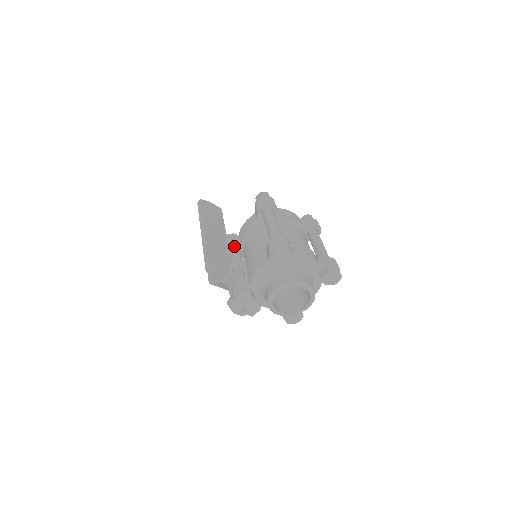
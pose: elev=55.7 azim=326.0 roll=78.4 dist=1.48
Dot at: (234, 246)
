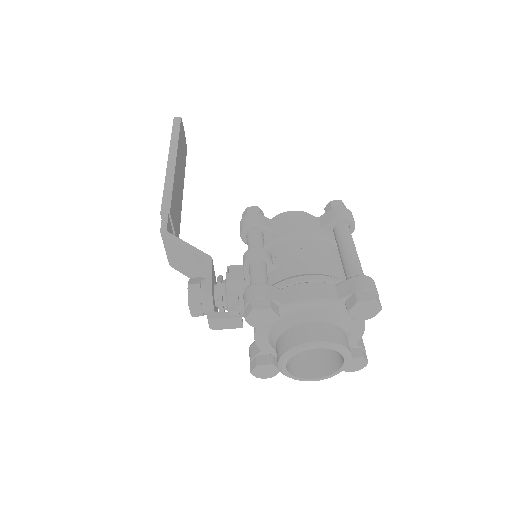
Dot at: (265, 229)
